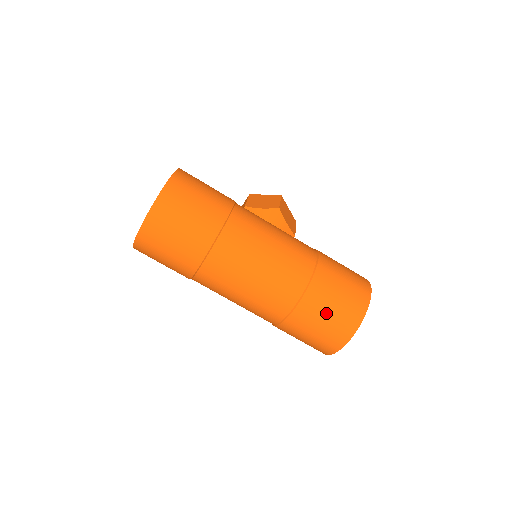
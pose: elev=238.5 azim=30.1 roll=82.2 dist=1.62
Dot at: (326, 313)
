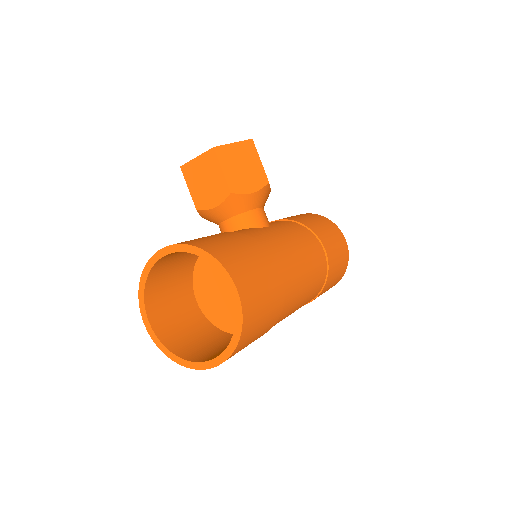
Dot at: (324, 292)
